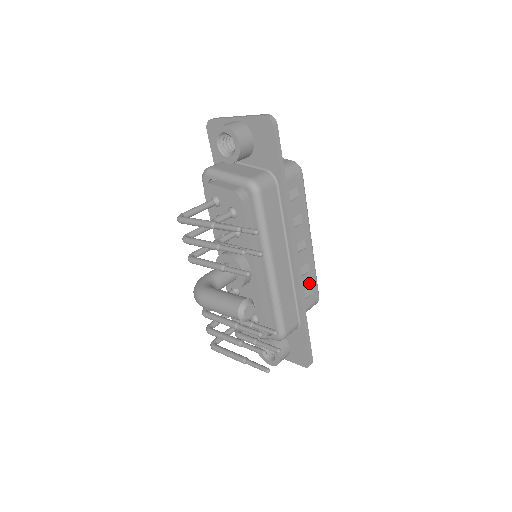
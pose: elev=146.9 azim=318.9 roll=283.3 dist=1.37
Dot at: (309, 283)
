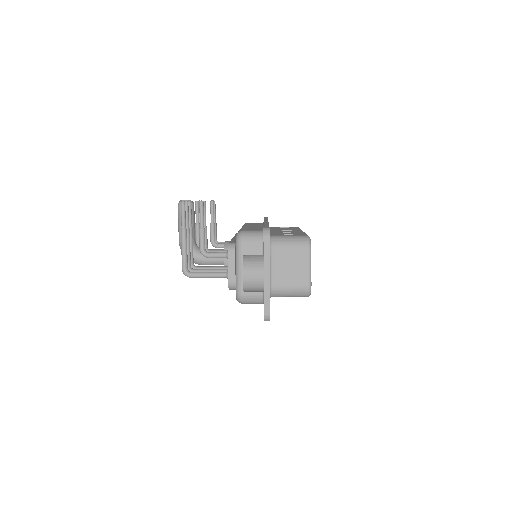
Dot at: (293, 234)
